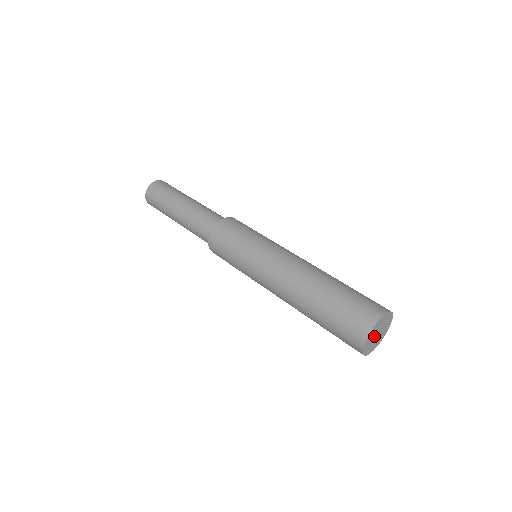
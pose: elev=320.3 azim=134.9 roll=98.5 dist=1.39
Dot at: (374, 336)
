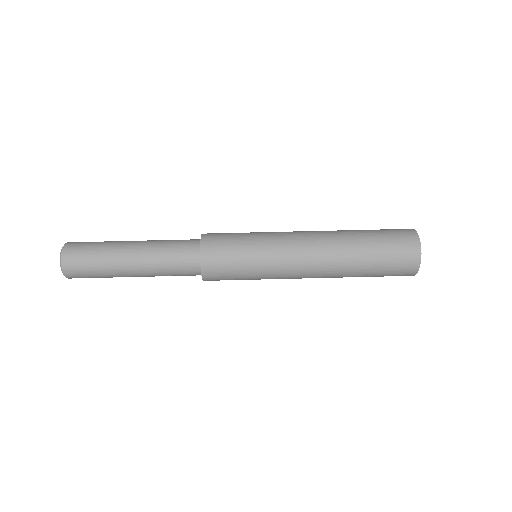
Dot at: occluded
